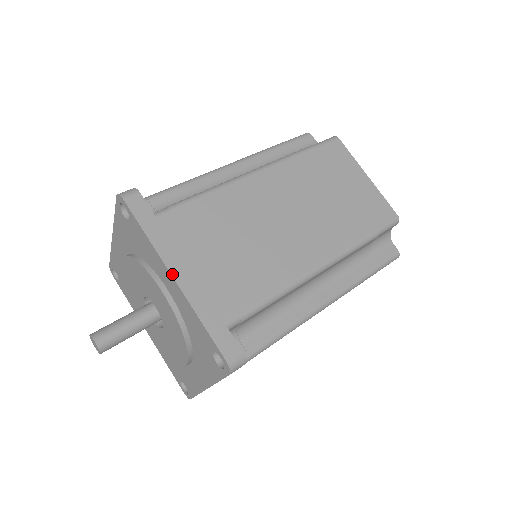
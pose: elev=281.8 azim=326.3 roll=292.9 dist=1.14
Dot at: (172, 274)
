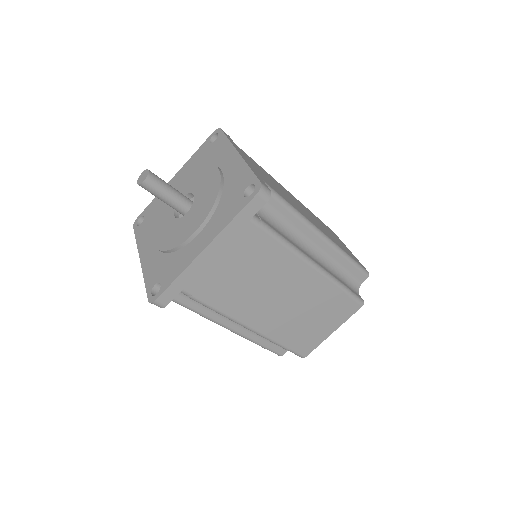
Dot at: (238, 152)
